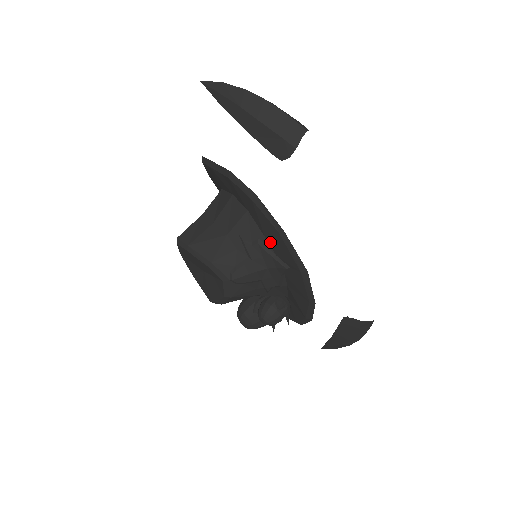
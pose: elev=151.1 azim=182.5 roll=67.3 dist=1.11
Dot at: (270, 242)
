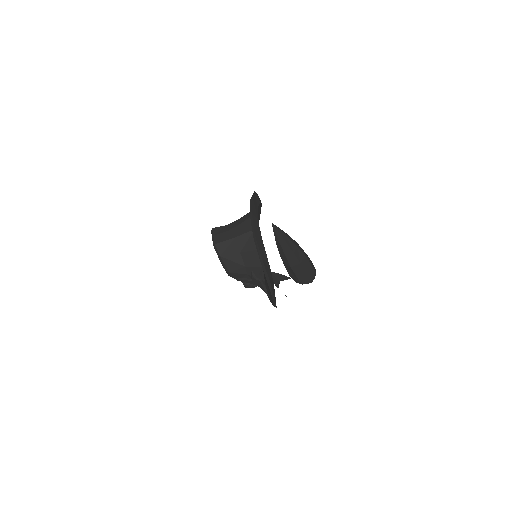
Dot at: (266, 286)
